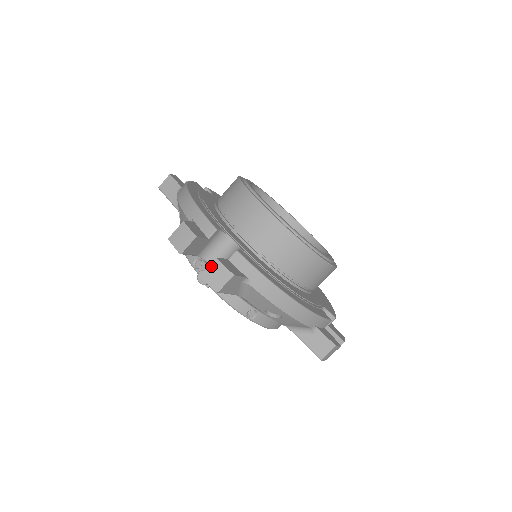
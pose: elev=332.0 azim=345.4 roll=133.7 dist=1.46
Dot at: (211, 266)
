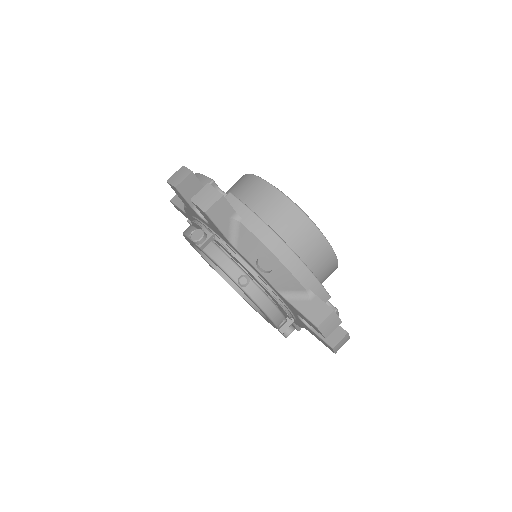
Dot at: (202, 190)
